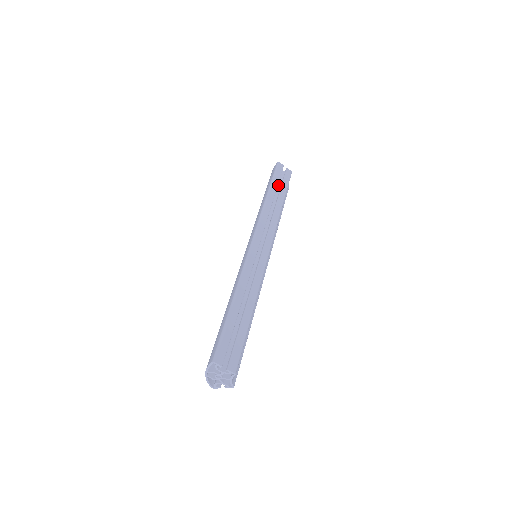
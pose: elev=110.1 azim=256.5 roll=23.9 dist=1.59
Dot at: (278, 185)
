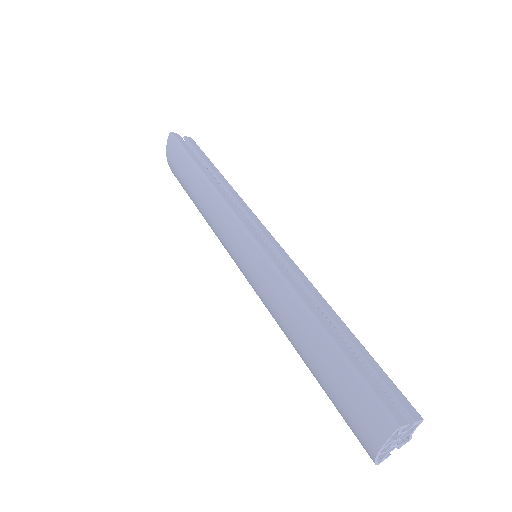
Dot at: occluded
